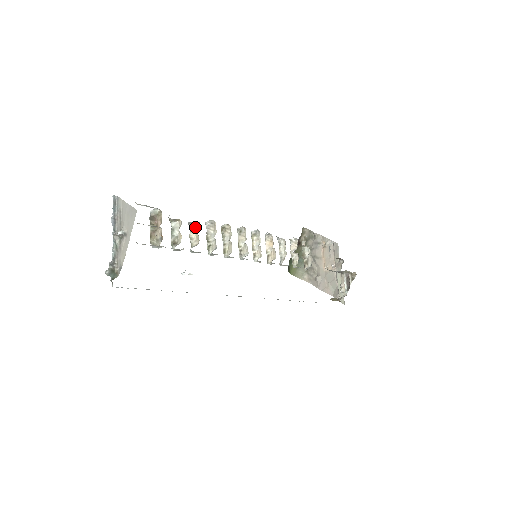
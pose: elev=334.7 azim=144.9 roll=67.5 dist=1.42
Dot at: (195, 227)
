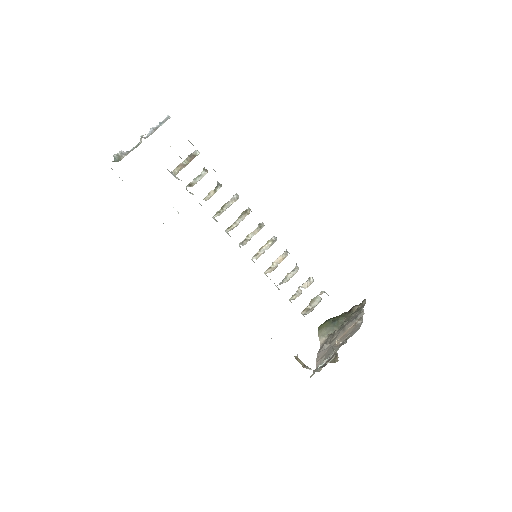
Dot at: (219, 188)
